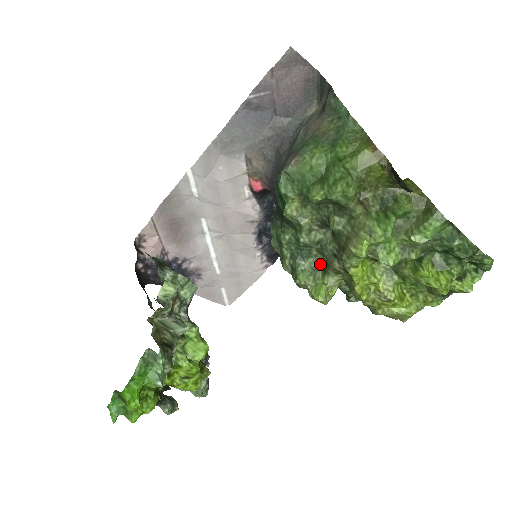
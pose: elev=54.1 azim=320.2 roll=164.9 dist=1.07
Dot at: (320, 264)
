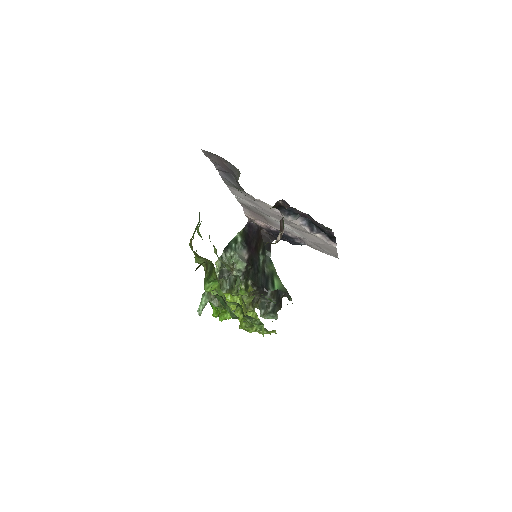
Dot at: (240, 281)
